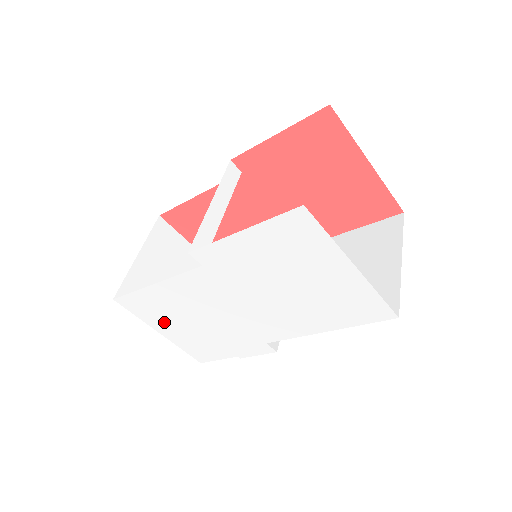
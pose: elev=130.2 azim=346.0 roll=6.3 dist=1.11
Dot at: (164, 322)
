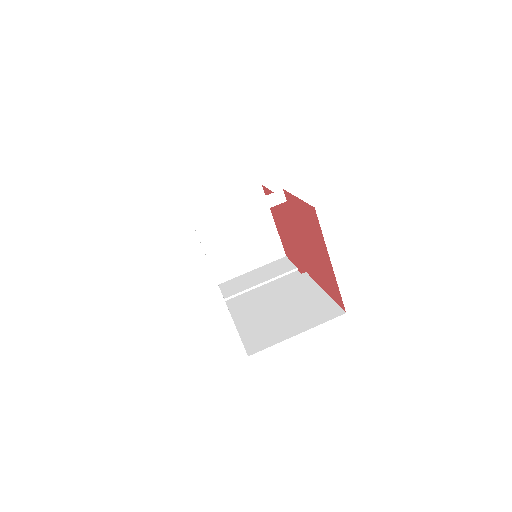
Dot at: occluded
